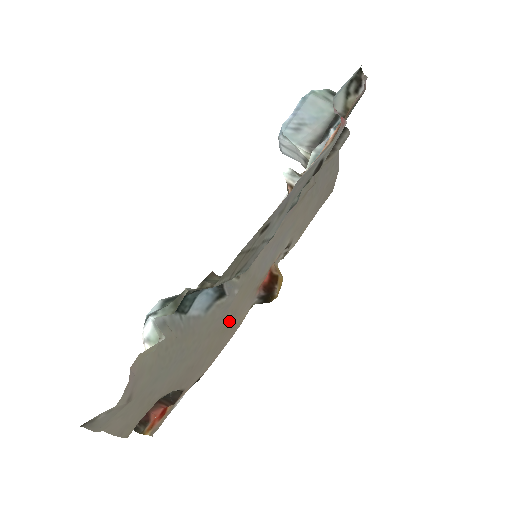
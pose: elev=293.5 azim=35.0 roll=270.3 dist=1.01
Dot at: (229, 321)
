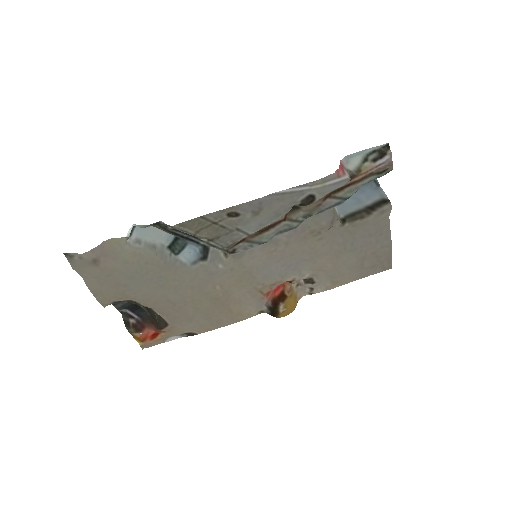
Dot at: (221, 297)
